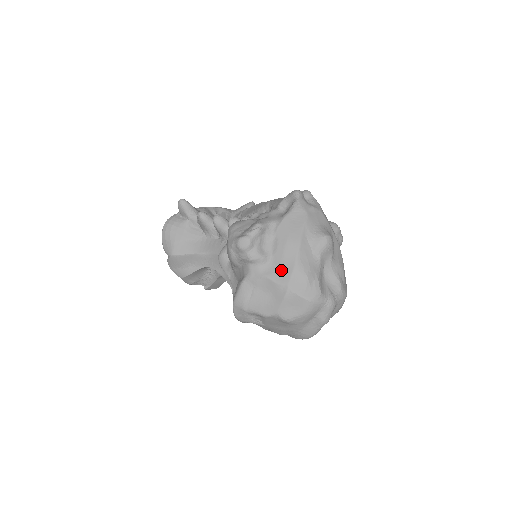
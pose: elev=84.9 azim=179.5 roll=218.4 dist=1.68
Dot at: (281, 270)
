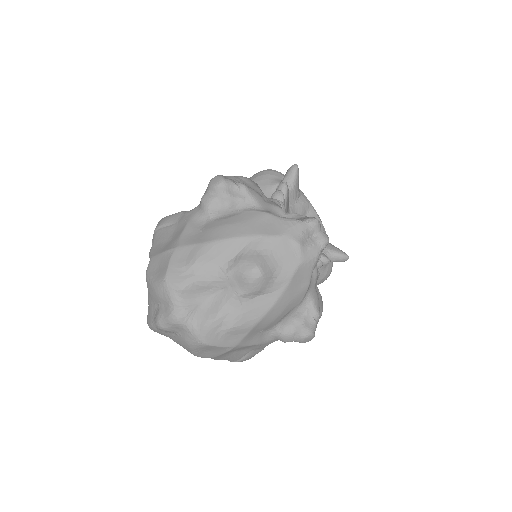
Dot at: (197, 234)
